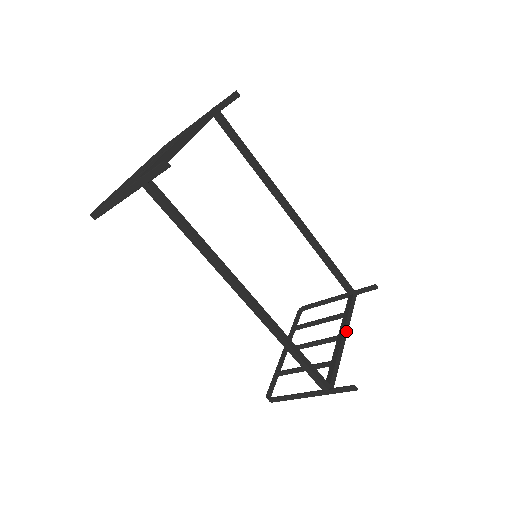
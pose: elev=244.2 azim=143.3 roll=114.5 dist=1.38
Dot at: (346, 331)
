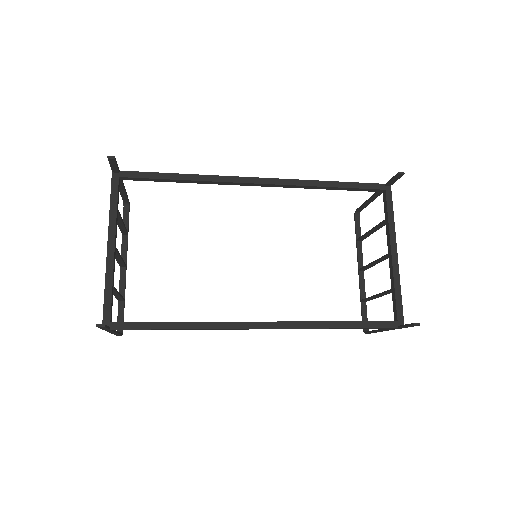
Dot at: (394, 244)
